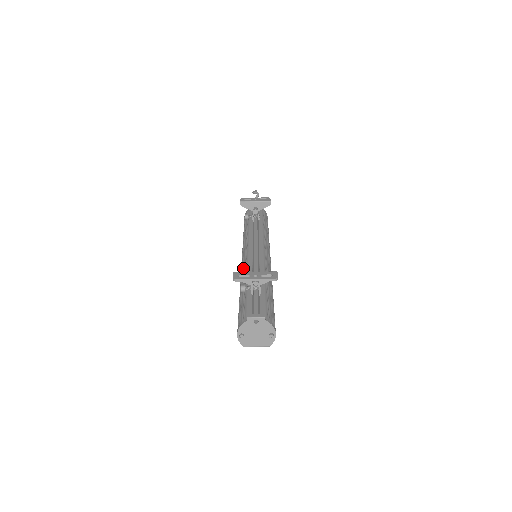
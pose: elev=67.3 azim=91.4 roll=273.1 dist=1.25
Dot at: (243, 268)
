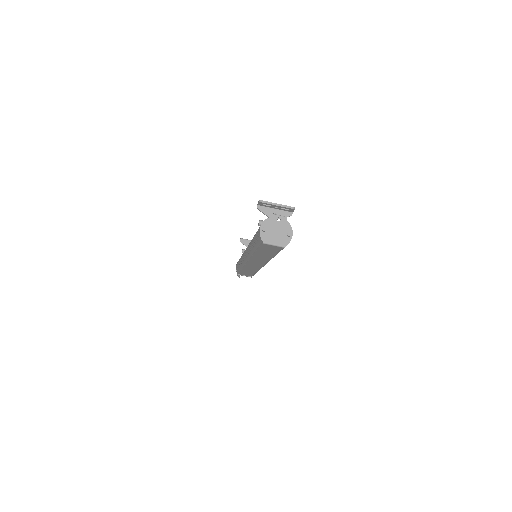
Dot at: occluded
